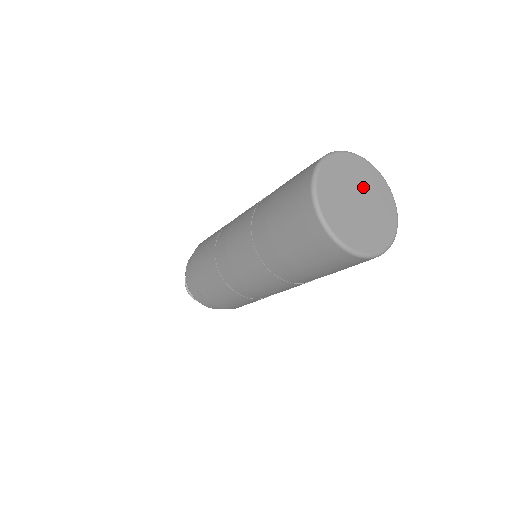
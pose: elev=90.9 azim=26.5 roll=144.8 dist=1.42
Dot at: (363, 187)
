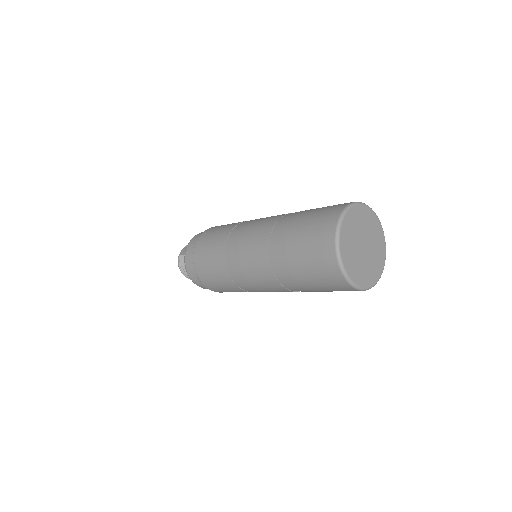
Dot at: (363, 230)
